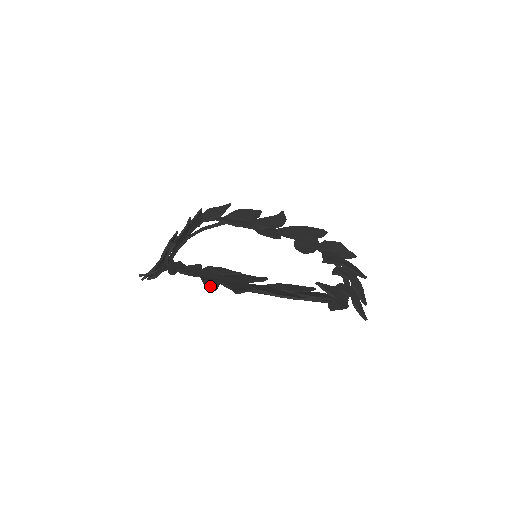
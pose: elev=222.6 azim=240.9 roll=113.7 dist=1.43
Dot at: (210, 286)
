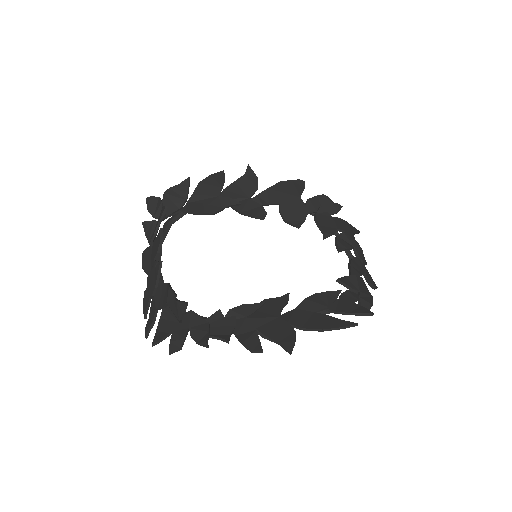
Dot at: (255, 350)
